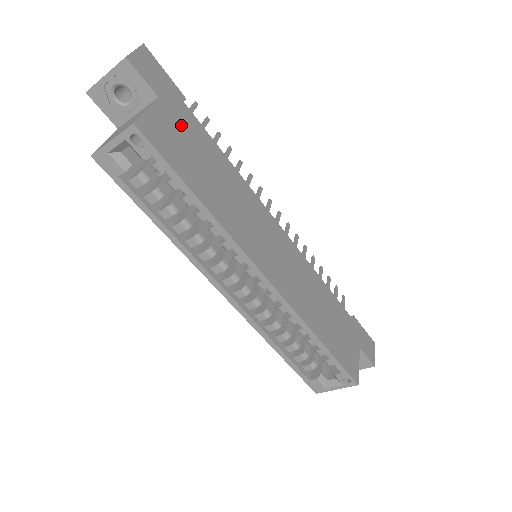
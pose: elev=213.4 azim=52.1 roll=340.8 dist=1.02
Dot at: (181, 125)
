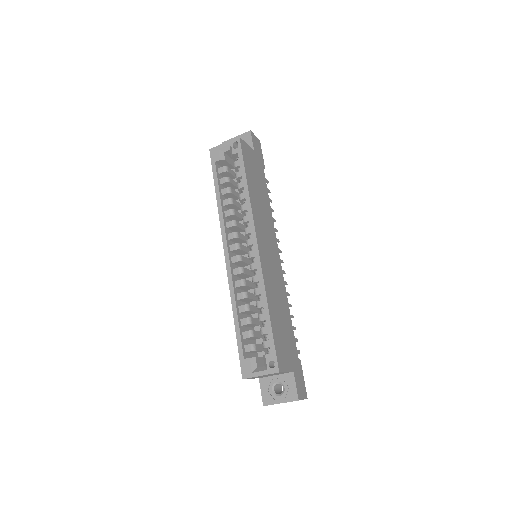
Dot at: (257, 166)
